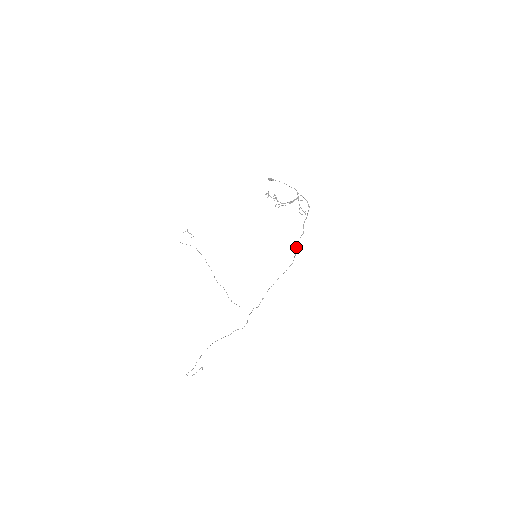
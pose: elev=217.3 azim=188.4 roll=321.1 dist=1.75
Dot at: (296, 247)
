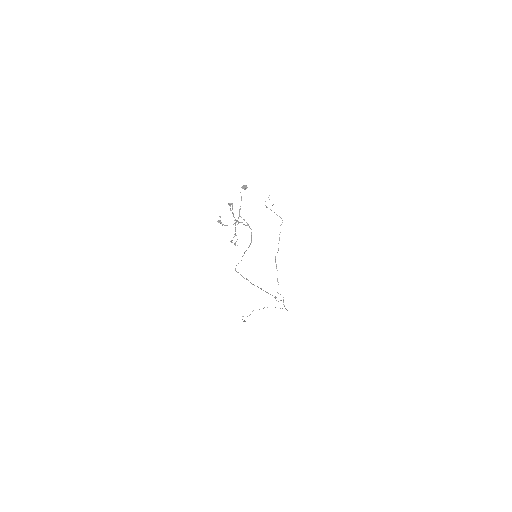
Dot at: occluded
